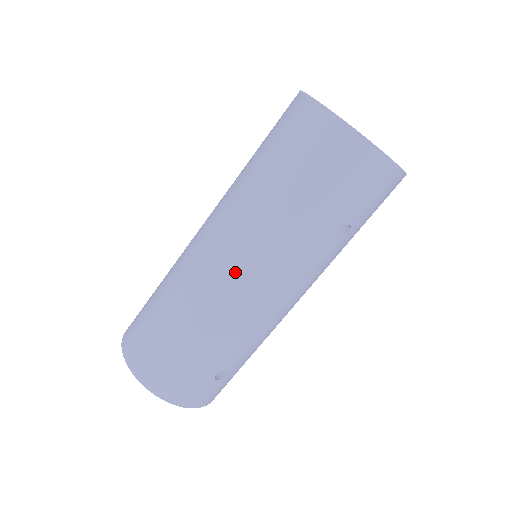
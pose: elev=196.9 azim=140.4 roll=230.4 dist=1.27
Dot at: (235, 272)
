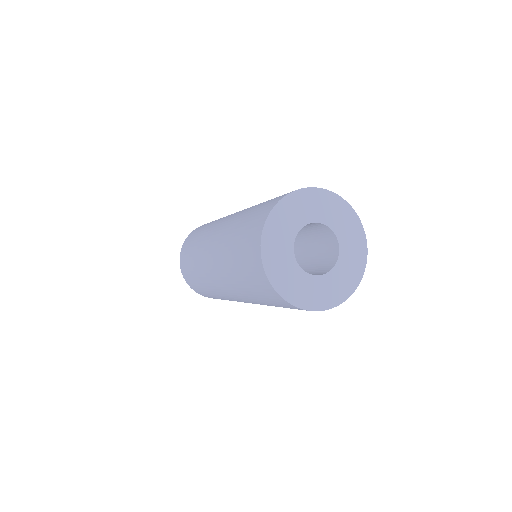
Dot at: (222, 289)
